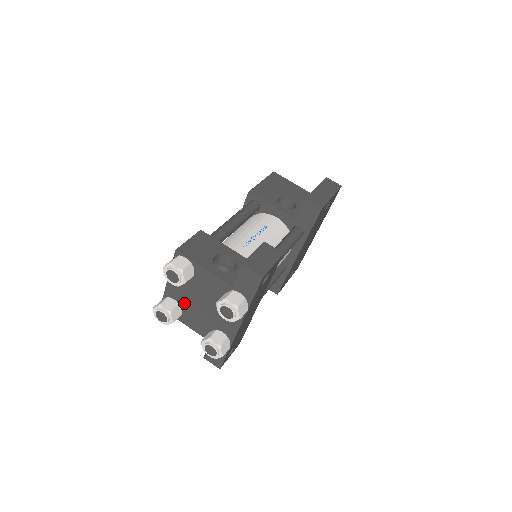
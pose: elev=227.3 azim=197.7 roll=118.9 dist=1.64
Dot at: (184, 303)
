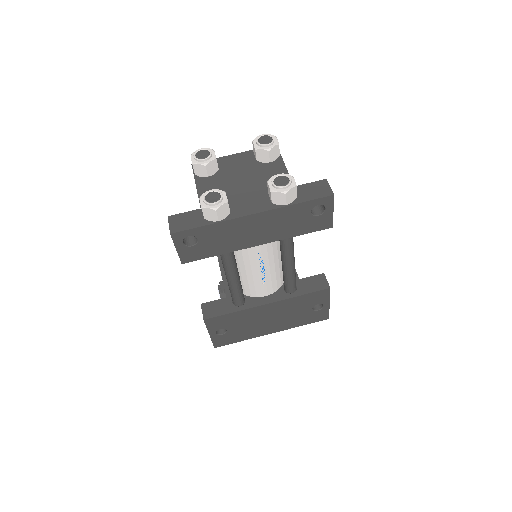
Dot at: (224, 173)
